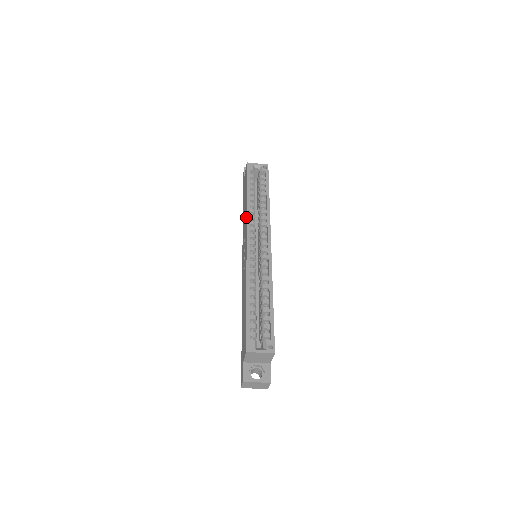
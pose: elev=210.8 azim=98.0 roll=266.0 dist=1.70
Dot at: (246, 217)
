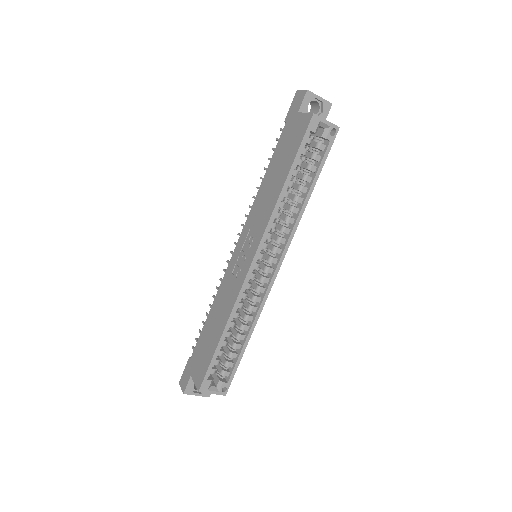
Dot at: (269, 217)
